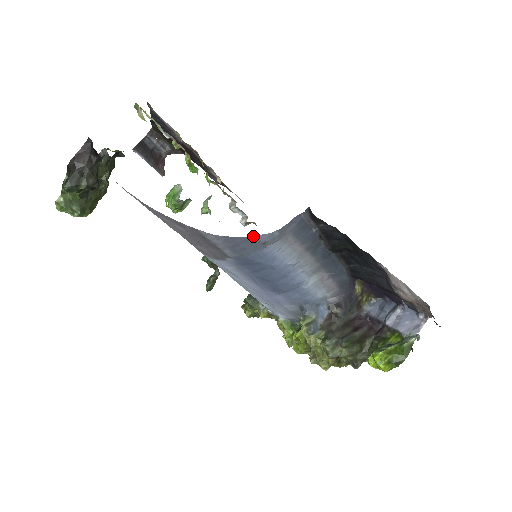
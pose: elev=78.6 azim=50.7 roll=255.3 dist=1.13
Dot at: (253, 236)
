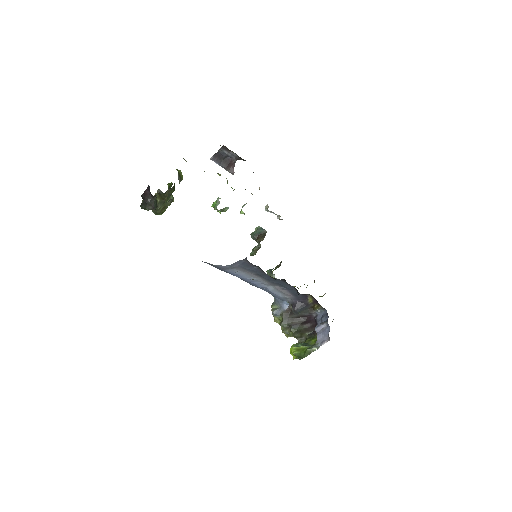
Dot at: (215, 265)
